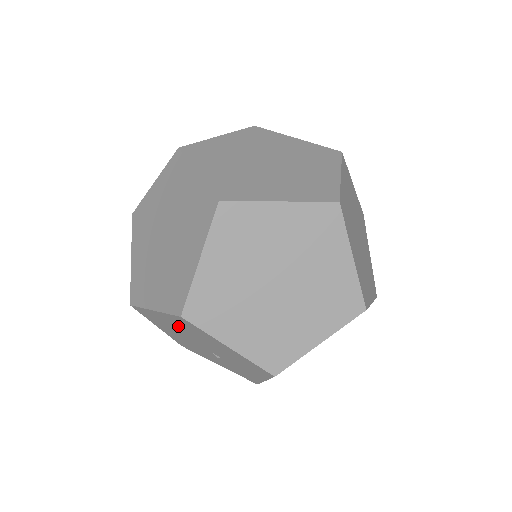
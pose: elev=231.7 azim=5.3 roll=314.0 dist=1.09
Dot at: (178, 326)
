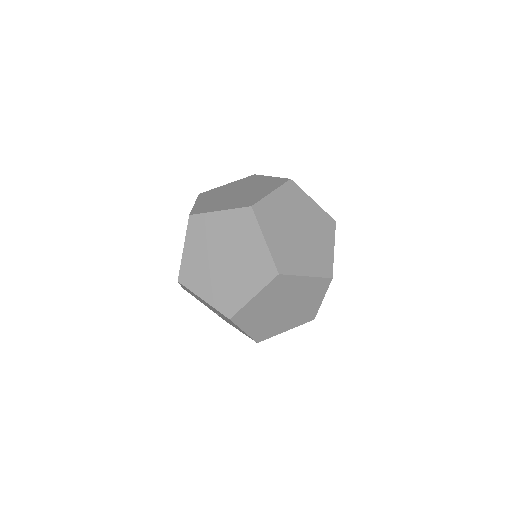
Dot at: occluded
